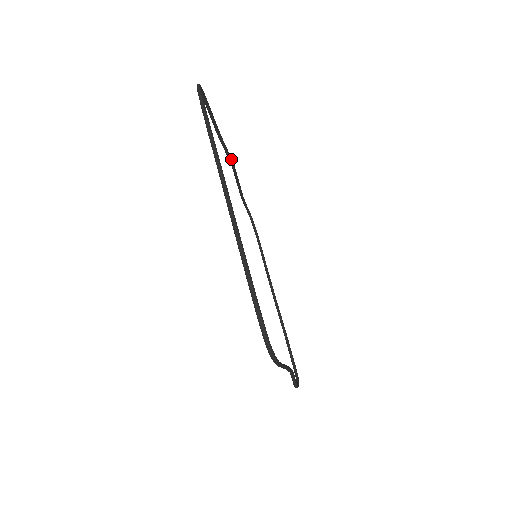
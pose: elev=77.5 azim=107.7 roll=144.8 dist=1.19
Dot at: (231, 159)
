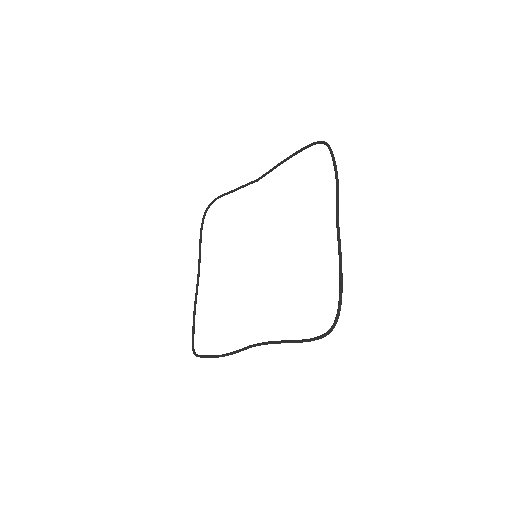
Dot at: occluded
